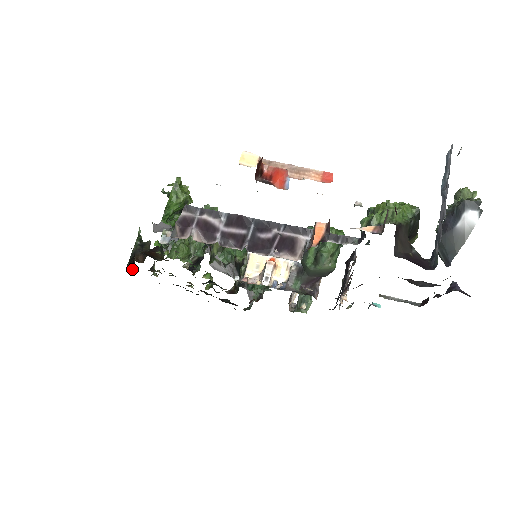
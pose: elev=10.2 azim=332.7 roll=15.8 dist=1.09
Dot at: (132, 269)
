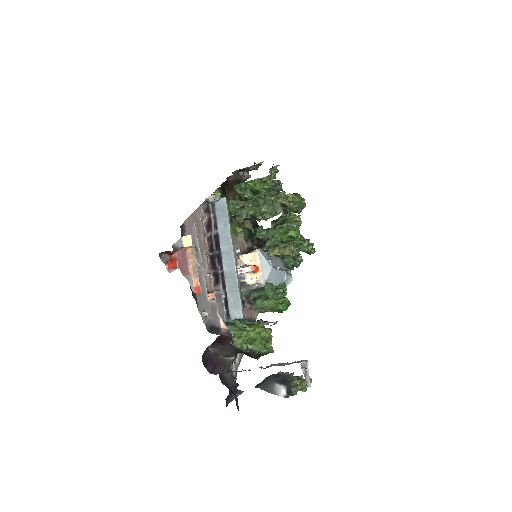
Dot at: occluded
